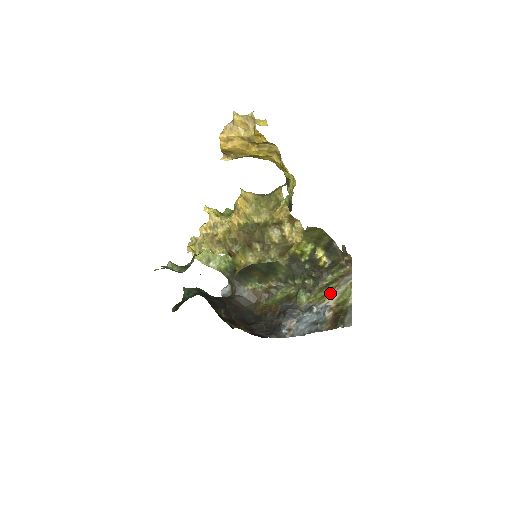
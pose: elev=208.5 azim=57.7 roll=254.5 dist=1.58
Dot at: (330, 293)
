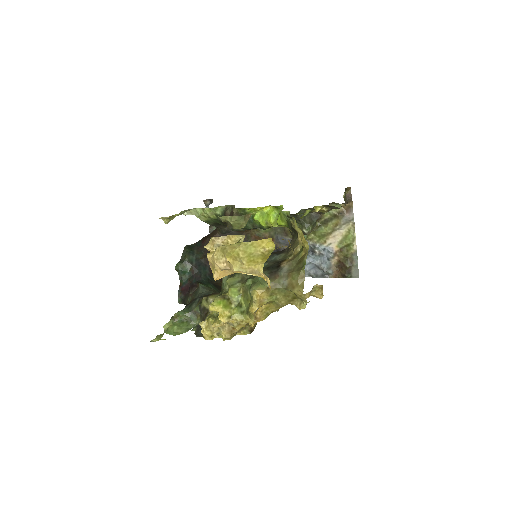
Dot at: (331, 233)
